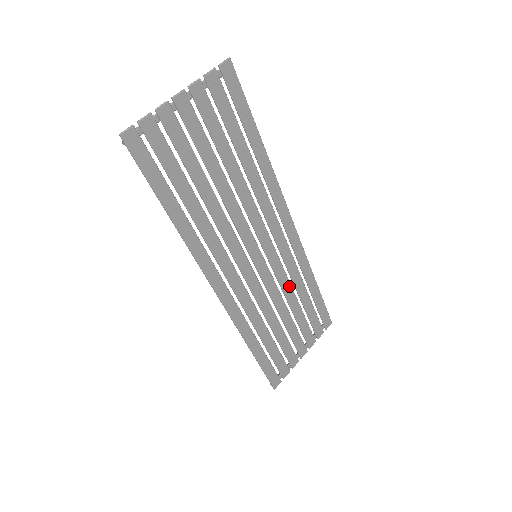
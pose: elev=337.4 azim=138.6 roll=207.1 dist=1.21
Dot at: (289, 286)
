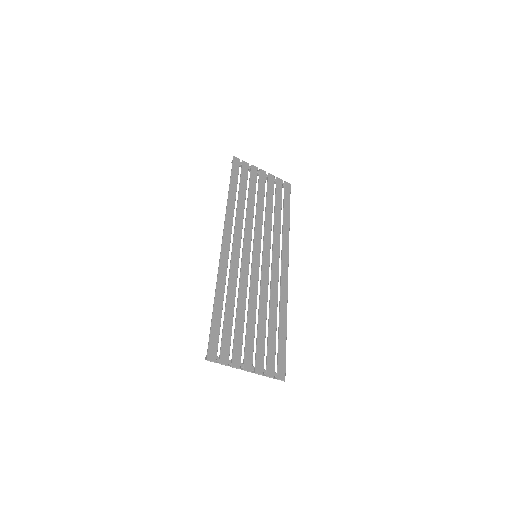
Dot at: (266, 299)
